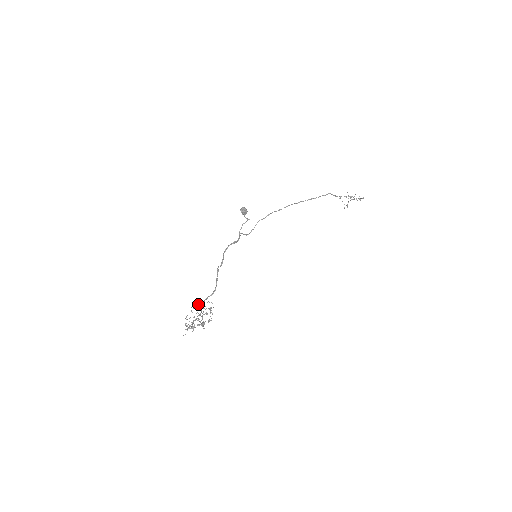
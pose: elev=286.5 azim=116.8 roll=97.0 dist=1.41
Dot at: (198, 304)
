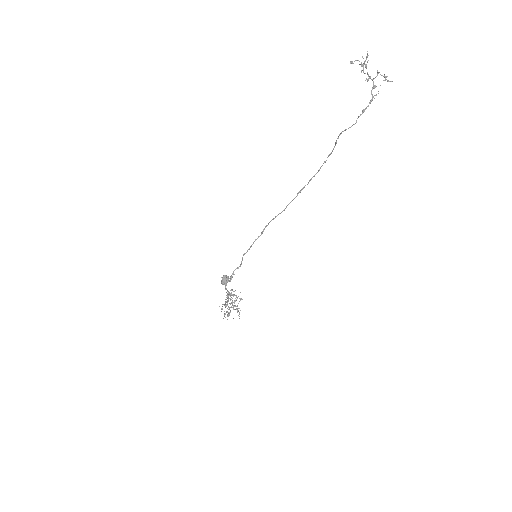
Dot at: (225, 306)
